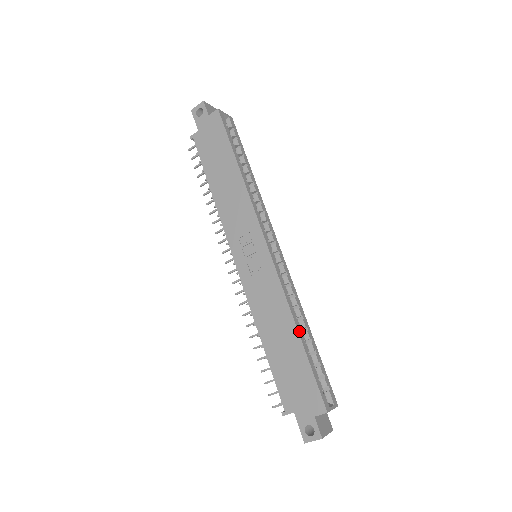
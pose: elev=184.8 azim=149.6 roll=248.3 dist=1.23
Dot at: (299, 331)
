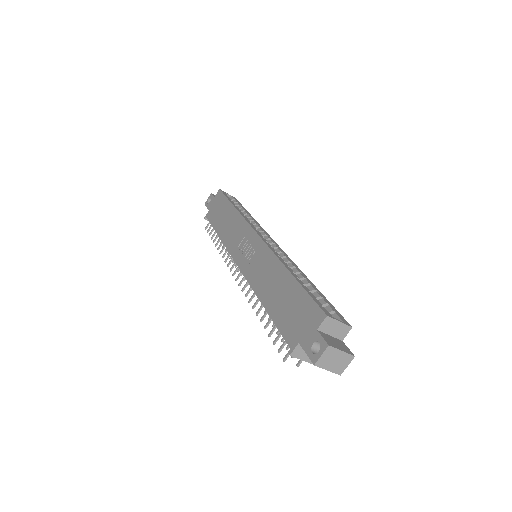
Dot at: (290, 271)
